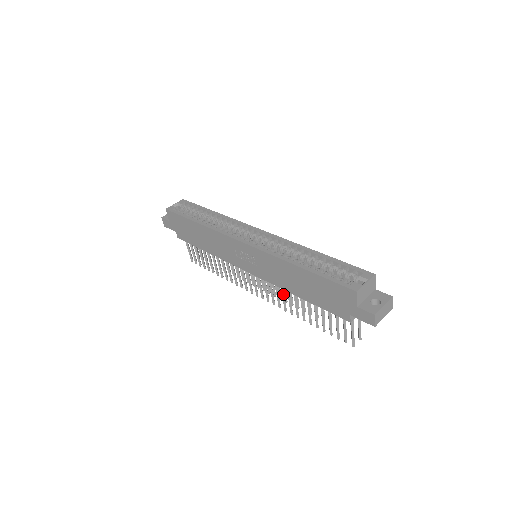
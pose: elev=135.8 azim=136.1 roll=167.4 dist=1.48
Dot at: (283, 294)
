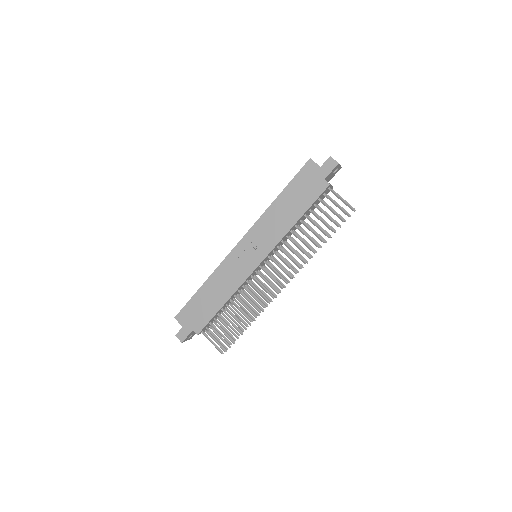
Dot at: (292, 249)
